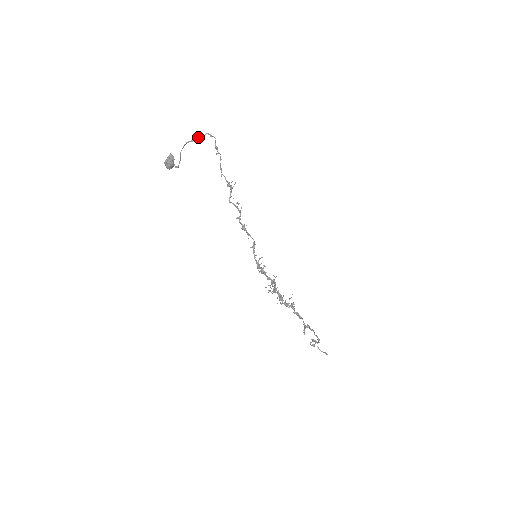
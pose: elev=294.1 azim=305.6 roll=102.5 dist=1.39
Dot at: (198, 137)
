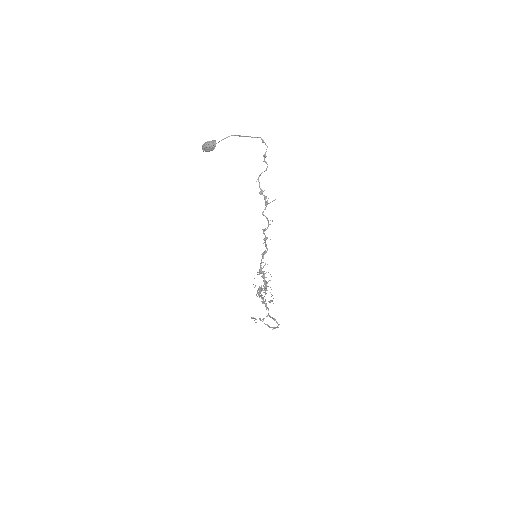
Dot at: (249, 136)
